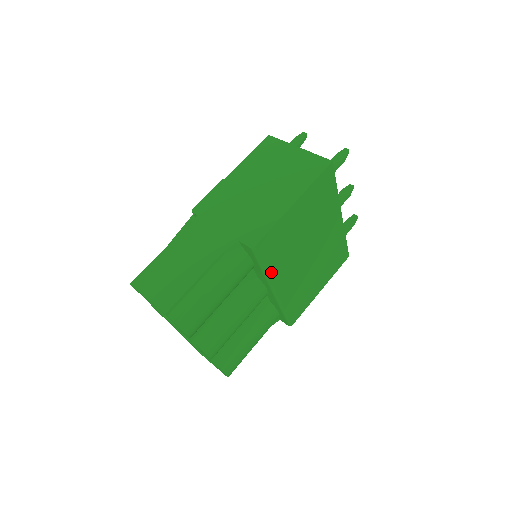
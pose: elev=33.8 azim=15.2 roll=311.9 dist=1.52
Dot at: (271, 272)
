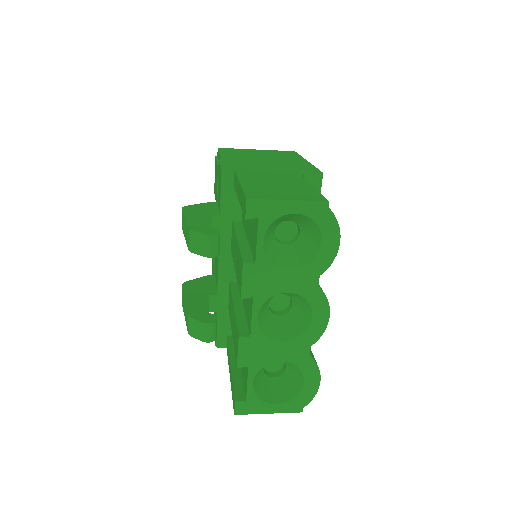
Dot at: occluded
